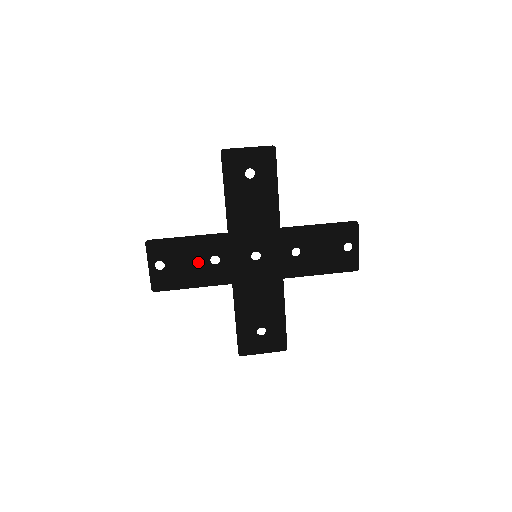
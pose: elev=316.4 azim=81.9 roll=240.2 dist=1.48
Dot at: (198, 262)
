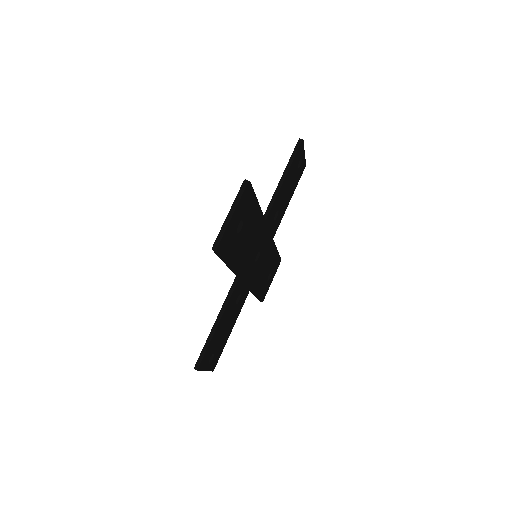
Dot at: (230, 318)
